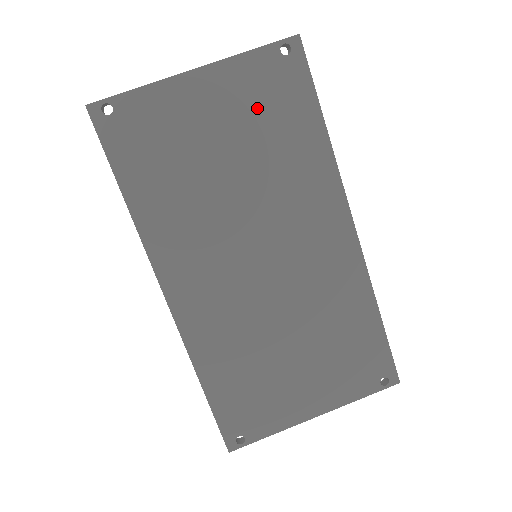
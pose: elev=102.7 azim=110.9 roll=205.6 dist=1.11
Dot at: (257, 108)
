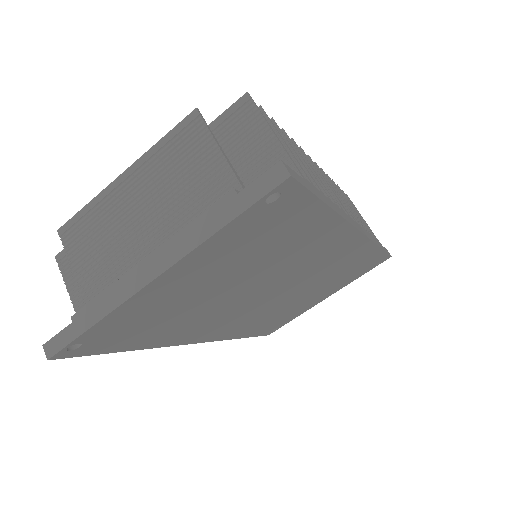
Dot at: (247, 249)
